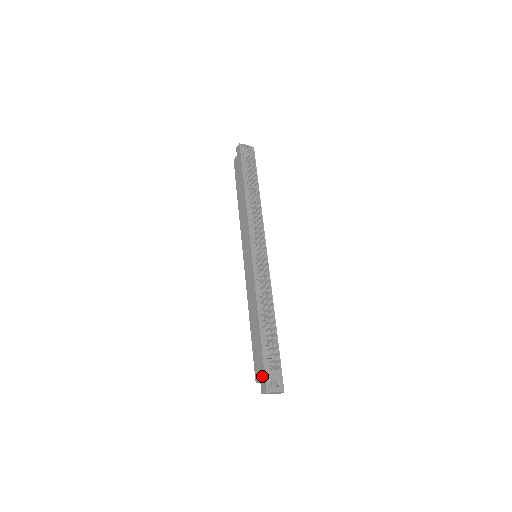
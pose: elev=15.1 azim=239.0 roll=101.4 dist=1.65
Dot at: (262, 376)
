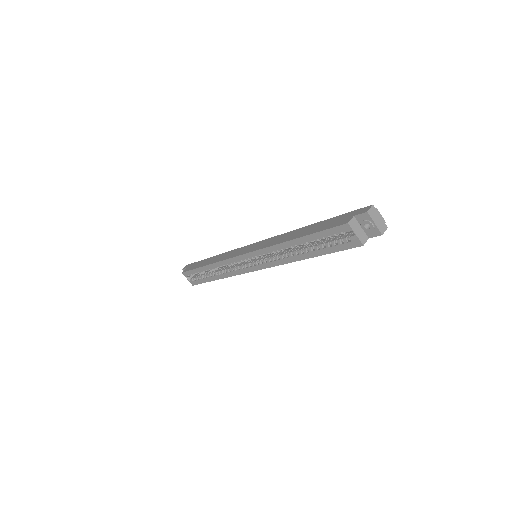
Dot at: (353, 213)
